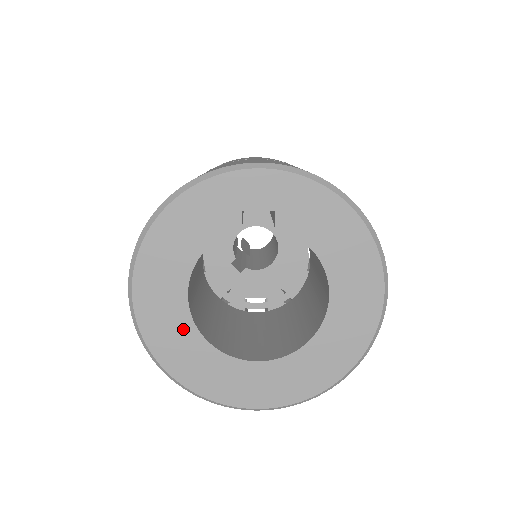
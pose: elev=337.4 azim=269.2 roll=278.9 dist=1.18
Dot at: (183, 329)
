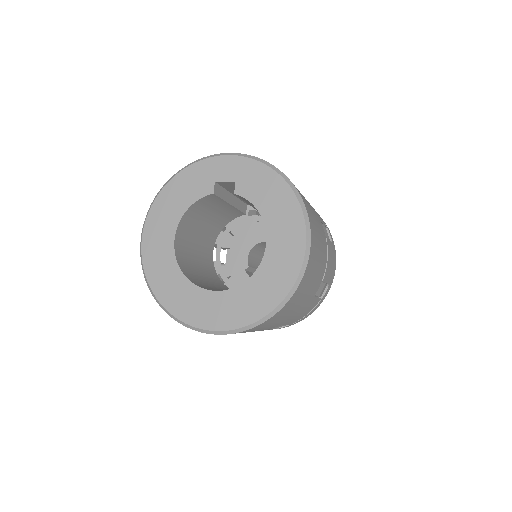
Dot at: (168, 261)
